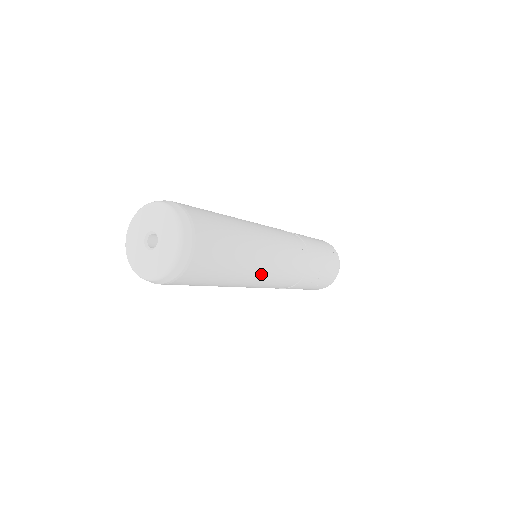
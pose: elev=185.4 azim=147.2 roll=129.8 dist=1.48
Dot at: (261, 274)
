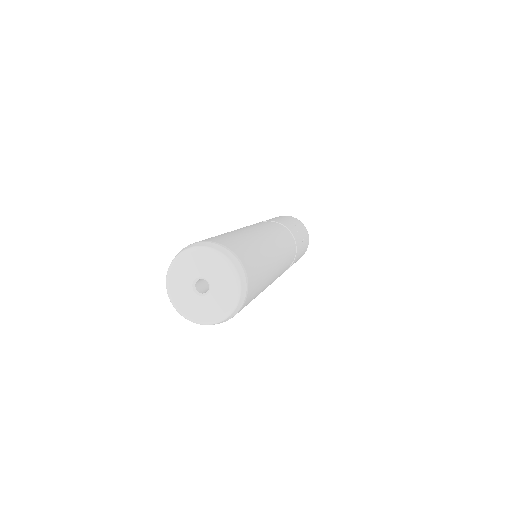
Dot at: (278, 252)
